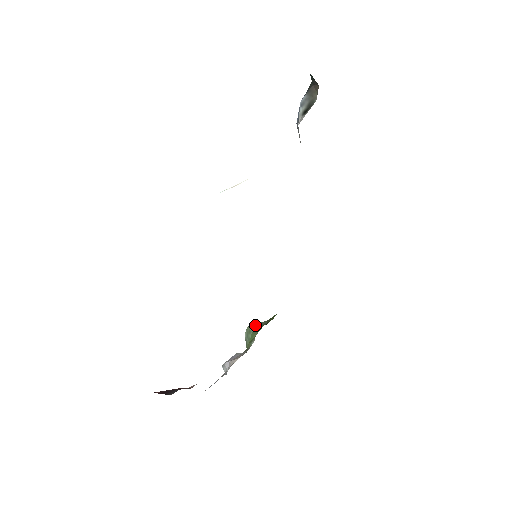
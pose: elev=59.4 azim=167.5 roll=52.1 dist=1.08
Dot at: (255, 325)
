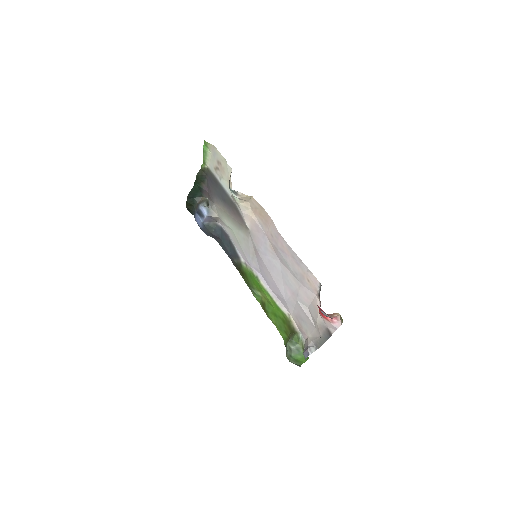
Dot at: occluded
